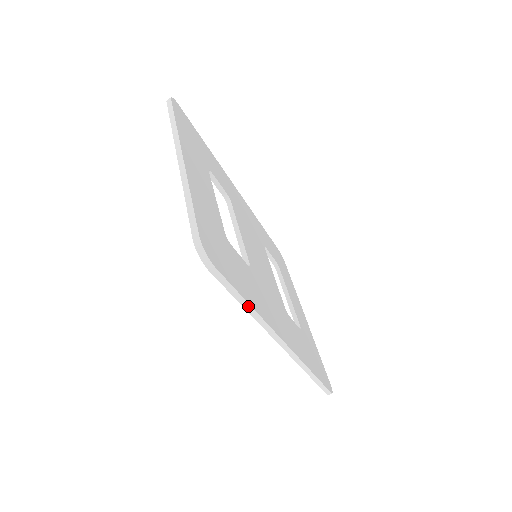
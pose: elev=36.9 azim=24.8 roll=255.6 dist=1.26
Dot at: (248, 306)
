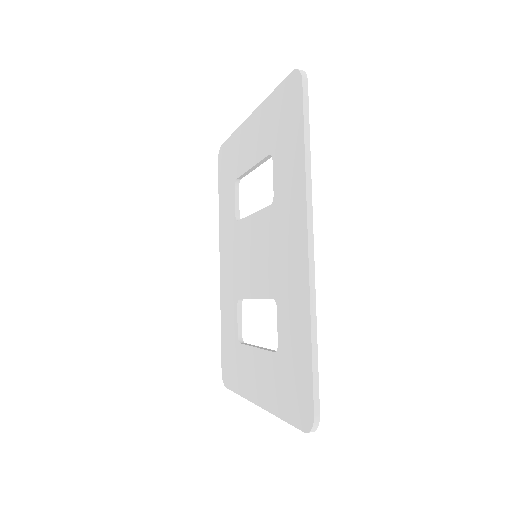
Dot at: (308, 147)
